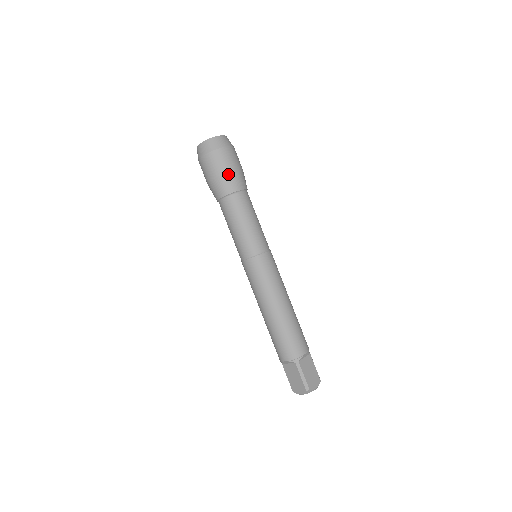
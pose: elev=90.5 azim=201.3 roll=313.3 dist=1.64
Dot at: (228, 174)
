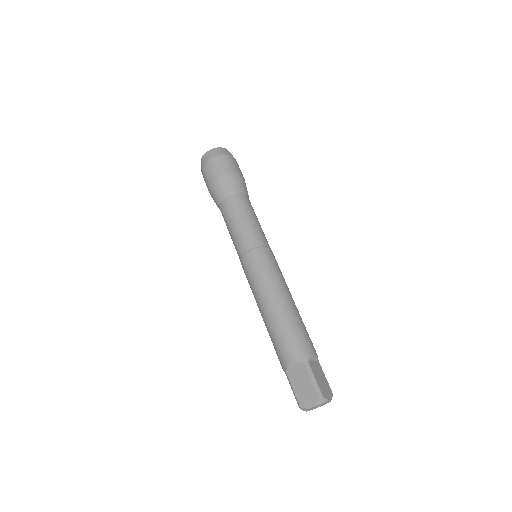
Dot at: (233, 175)
